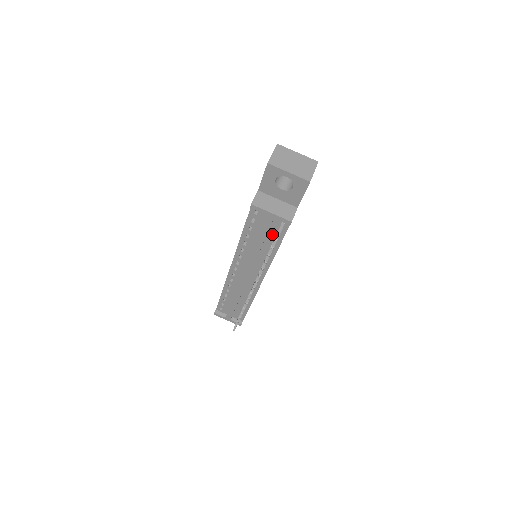
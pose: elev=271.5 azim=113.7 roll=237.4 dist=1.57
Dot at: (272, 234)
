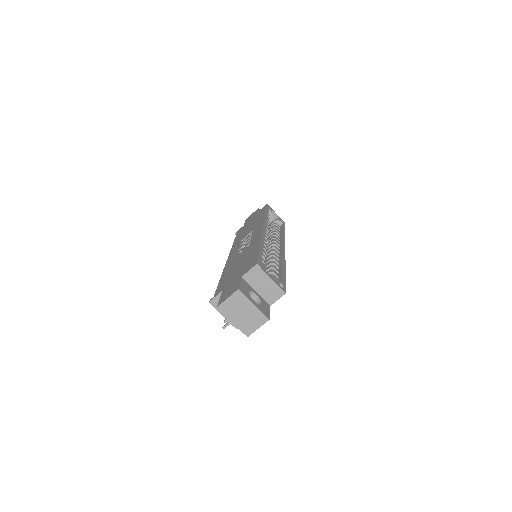
Dot at: occluded
